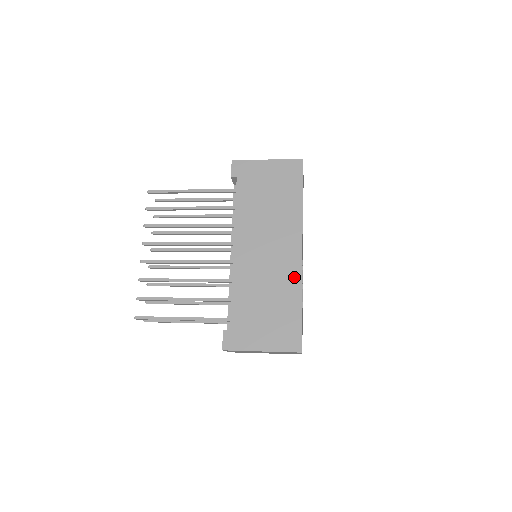
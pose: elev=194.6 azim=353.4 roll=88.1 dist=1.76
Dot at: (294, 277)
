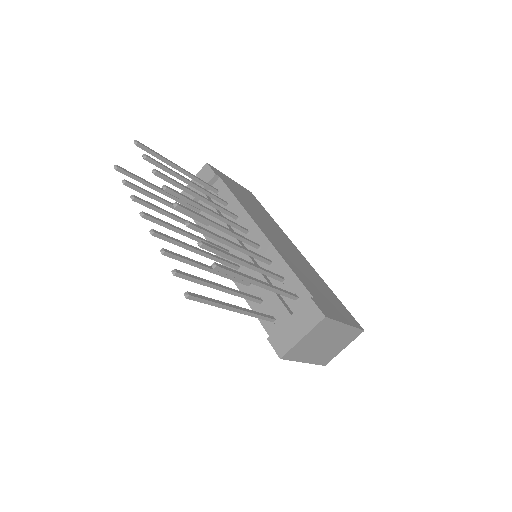
Dot at: (313, 270)
